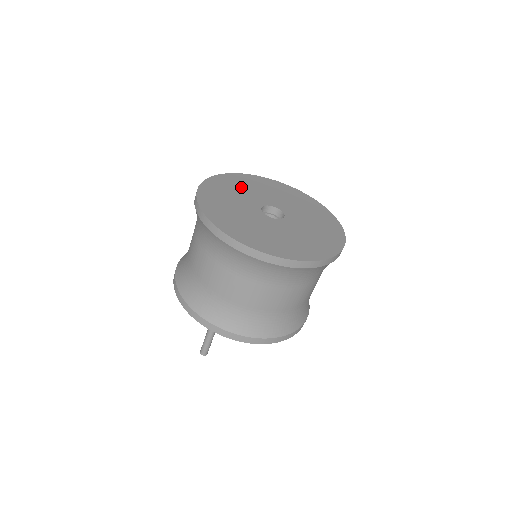
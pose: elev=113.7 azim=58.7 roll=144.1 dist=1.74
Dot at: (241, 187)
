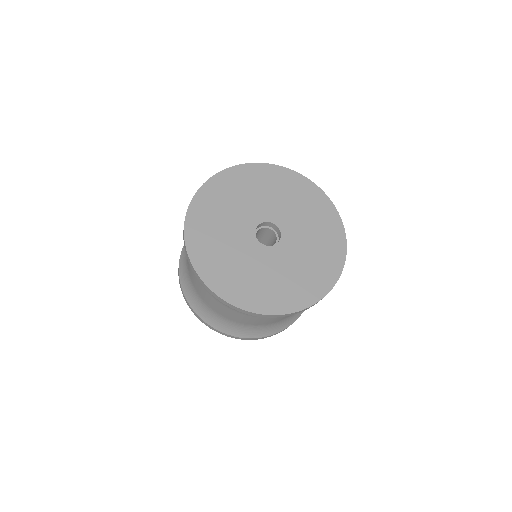
Dot at: (229, 201)
